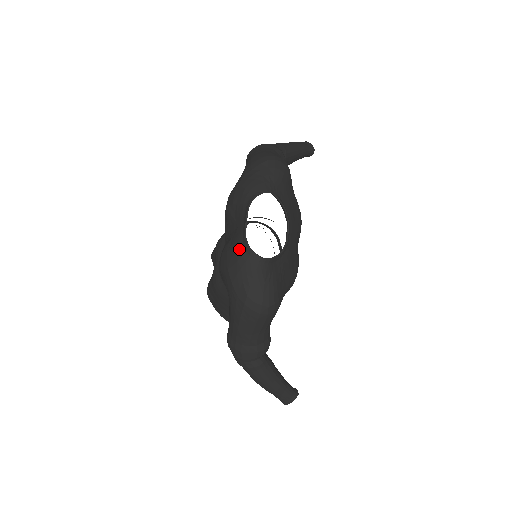
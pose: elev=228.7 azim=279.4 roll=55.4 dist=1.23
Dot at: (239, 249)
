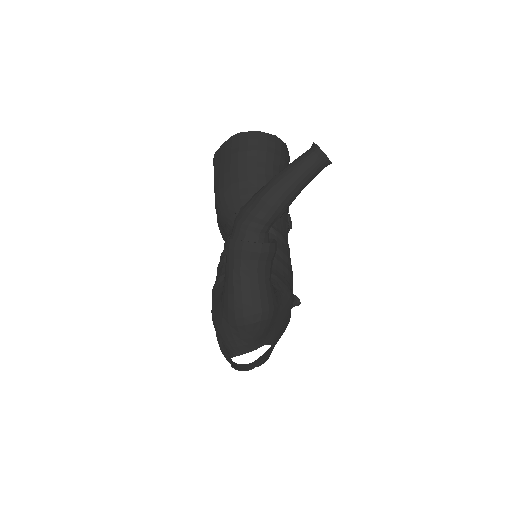
Dot at: (229, 362)
